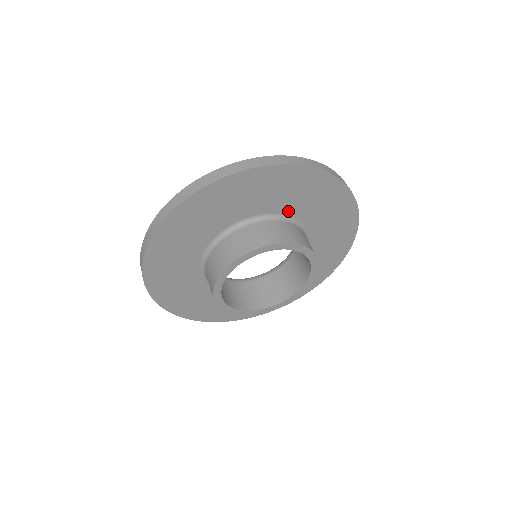
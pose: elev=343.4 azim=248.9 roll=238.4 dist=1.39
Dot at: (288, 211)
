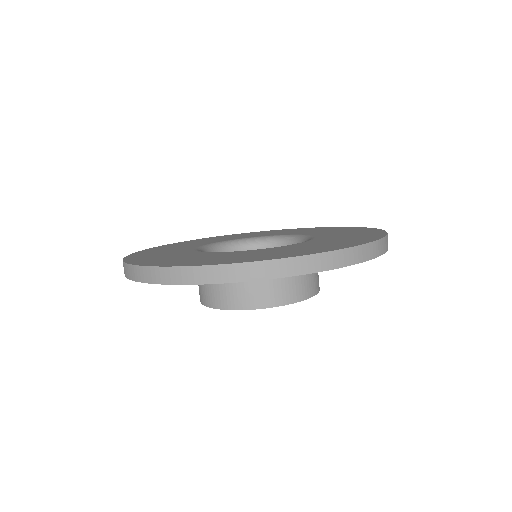
Dot at: occluded
